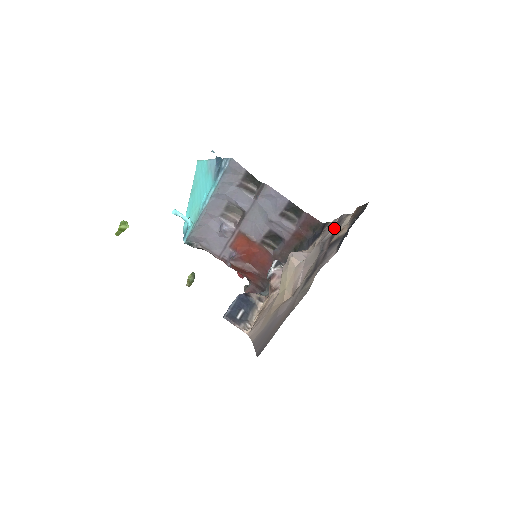
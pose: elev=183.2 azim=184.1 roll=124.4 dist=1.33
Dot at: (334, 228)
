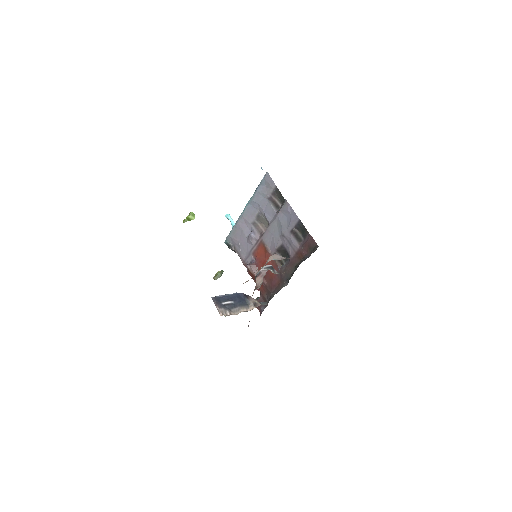
Dot at: occluded
